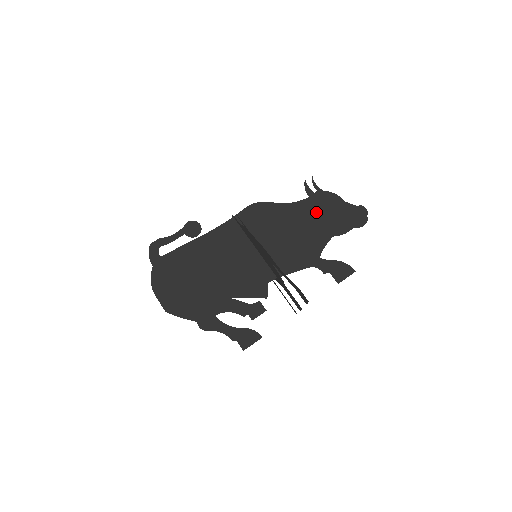
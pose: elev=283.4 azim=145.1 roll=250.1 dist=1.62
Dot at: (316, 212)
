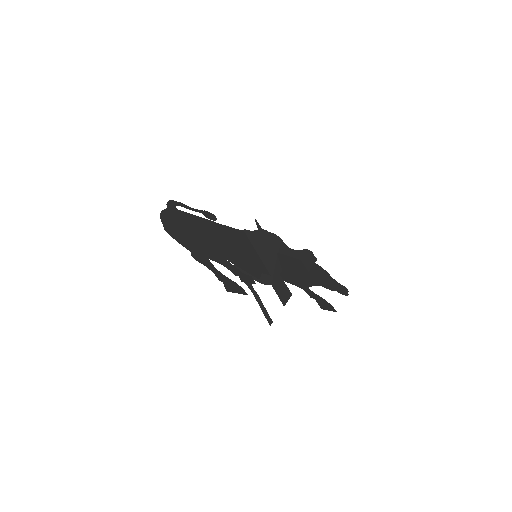
Dot at: occluded
